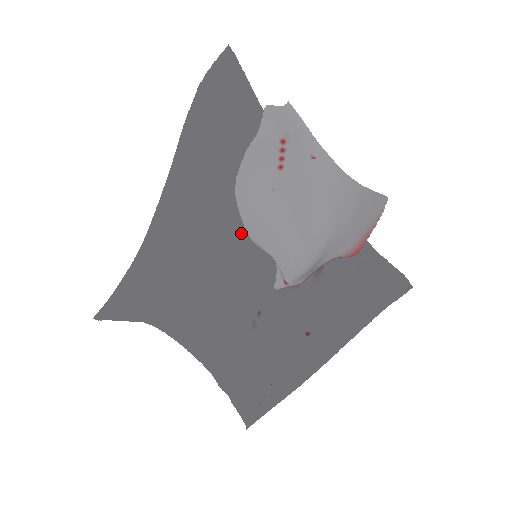
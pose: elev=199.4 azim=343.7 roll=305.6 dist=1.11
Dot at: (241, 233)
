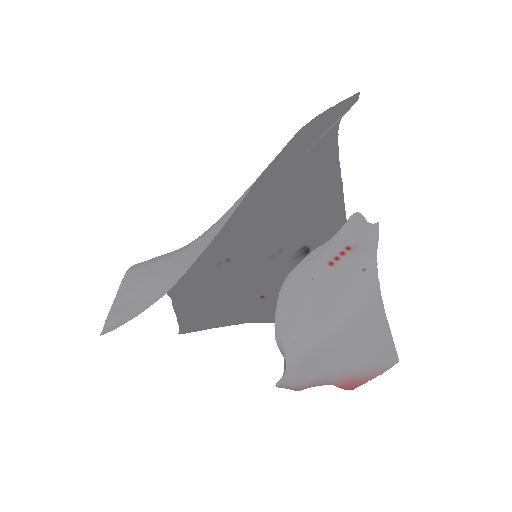
Dot at: (250, 216)
